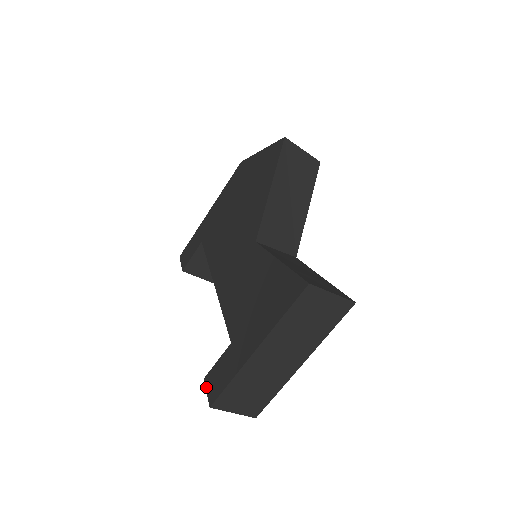
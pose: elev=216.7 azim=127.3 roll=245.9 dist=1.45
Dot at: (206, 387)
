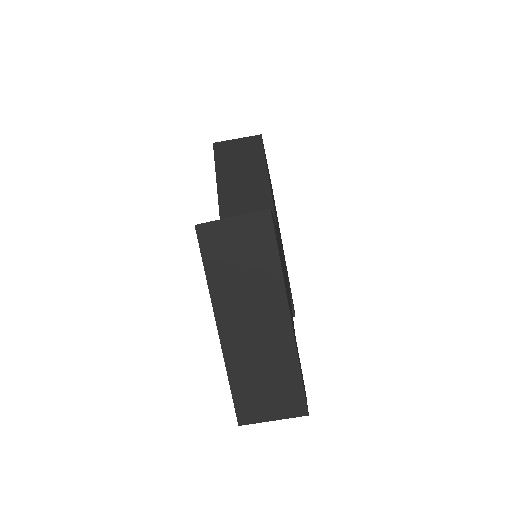
Dot at: occluded
